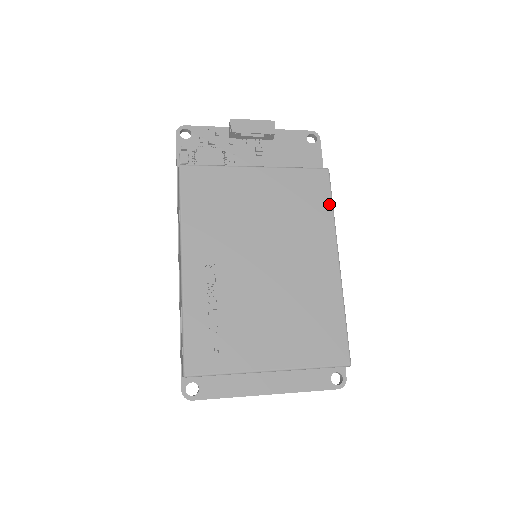
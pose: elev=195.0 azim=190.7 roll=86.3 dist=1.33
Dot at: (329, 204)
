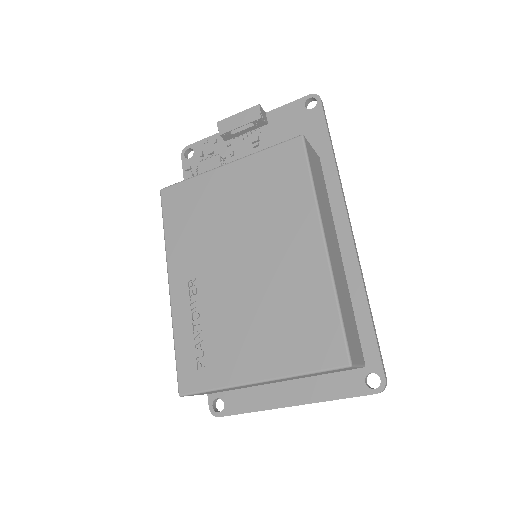
Dot at: (306, 176)
